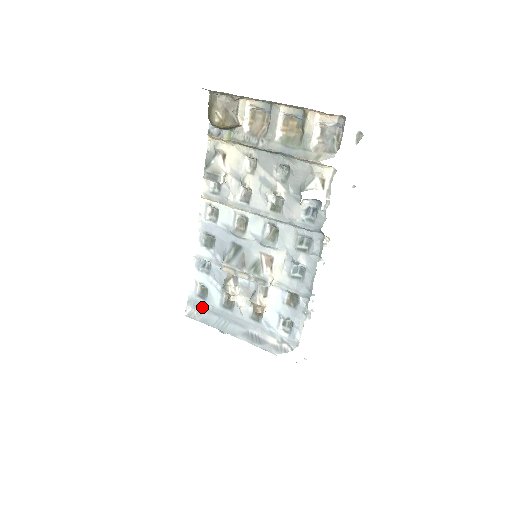
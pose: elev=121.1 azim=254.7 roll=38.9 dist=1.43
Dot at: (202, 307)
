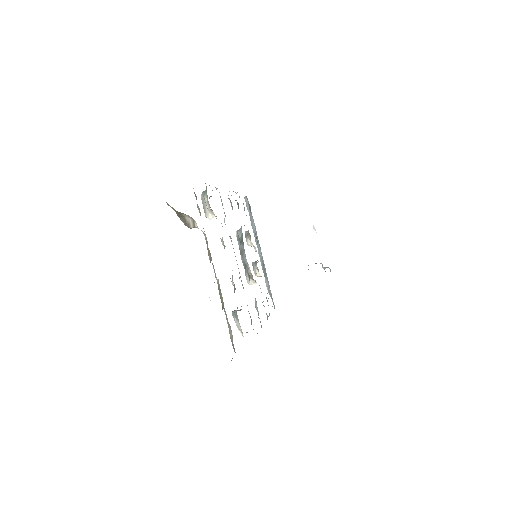
Dot at: occluded
